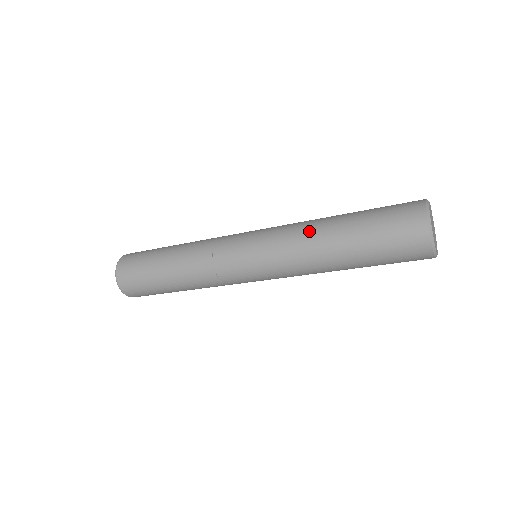
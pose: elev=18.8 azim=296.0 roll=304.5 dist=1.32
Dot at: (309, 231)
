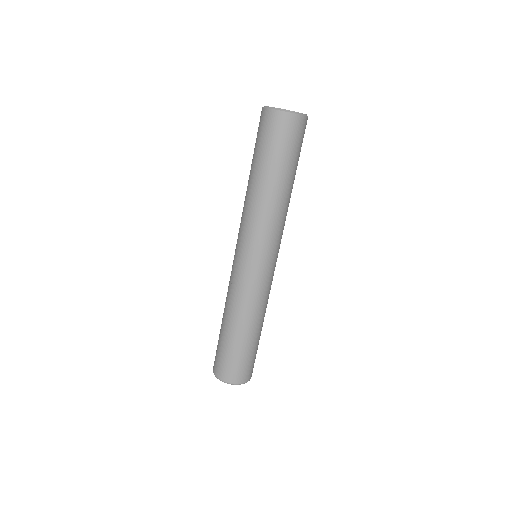
Dot at: (245, 198)
